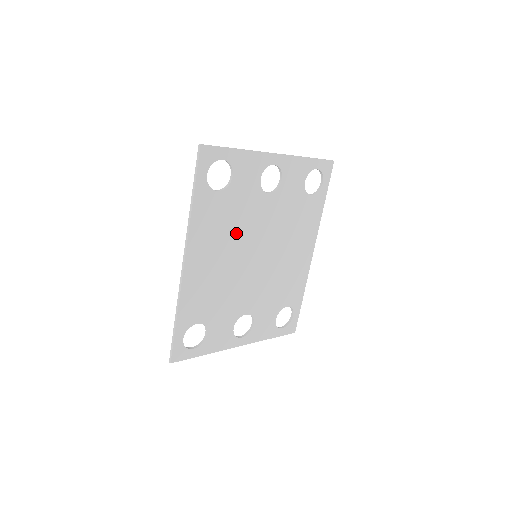
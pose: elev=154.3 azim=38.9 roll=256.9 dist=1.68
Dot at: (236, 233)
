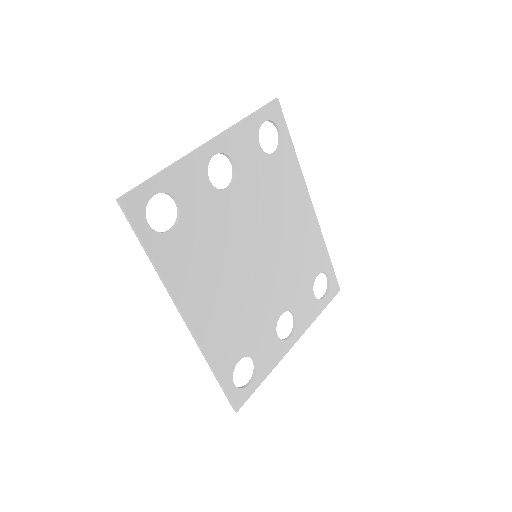
Dot at: (220, 253)
